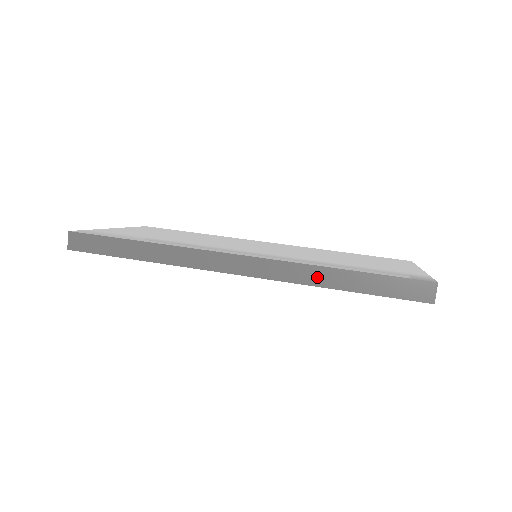
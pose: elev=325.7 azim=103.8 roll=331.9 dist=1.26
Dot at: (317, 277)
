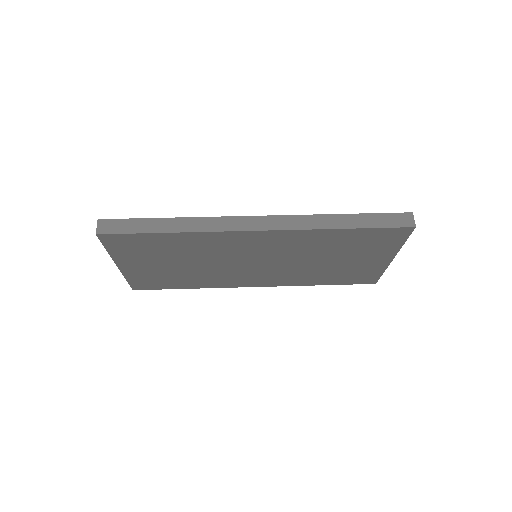
Dot at: (324, 222)
